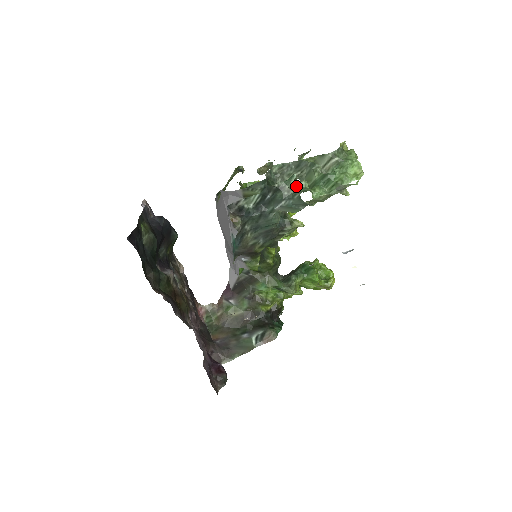
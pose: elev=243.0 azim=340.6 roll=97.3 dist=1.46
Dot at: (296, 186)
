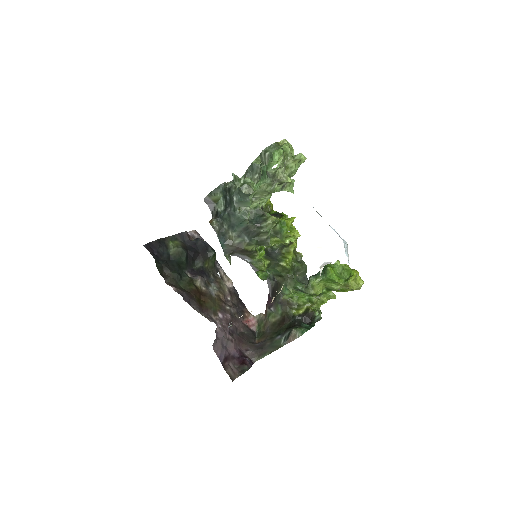
Dot at: (241, 183)
